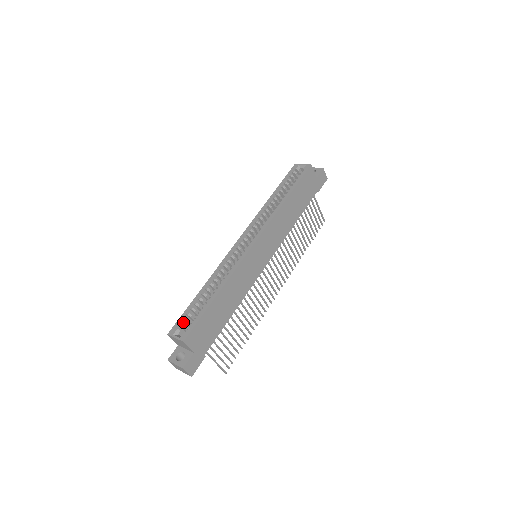
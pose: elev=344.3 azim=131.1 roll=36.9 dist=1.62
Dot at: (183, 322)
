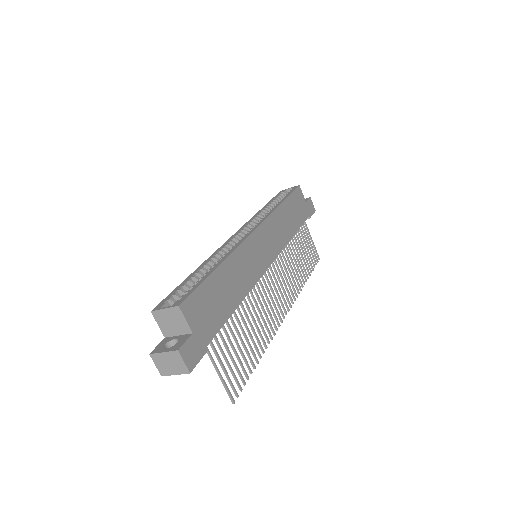
Dot at: occluded
